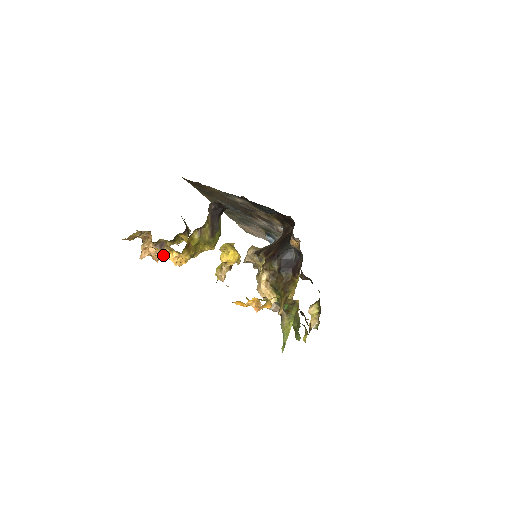
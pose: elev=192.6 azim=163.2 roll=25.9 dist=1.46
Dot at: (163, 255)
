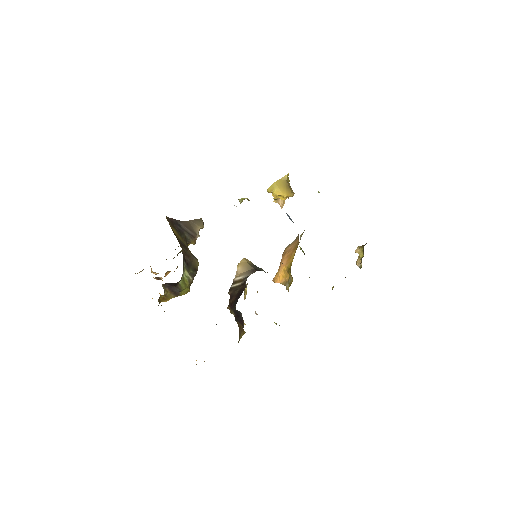
Dot at: (170, 271)
